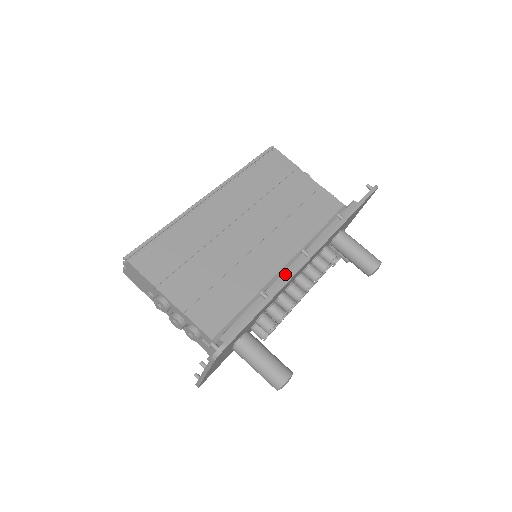
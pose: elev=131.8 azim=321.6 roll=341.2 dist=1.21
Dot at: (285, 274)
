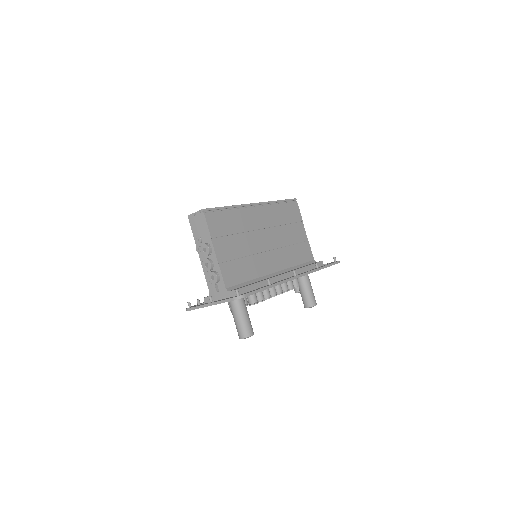
Dot at: (277, 278)
